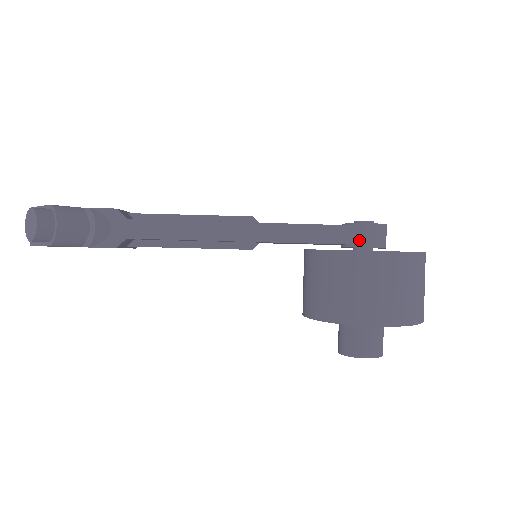
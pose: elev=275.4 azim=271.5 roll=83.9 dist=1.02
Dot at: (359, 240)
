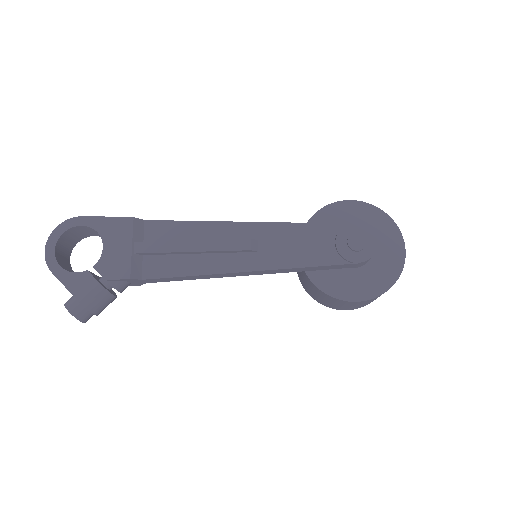
Dot at: (346, 267)
